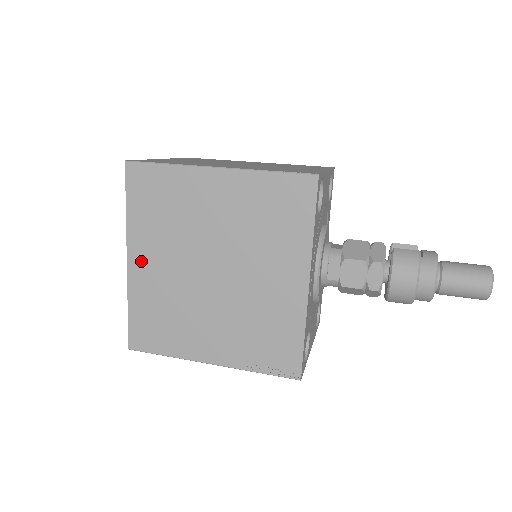
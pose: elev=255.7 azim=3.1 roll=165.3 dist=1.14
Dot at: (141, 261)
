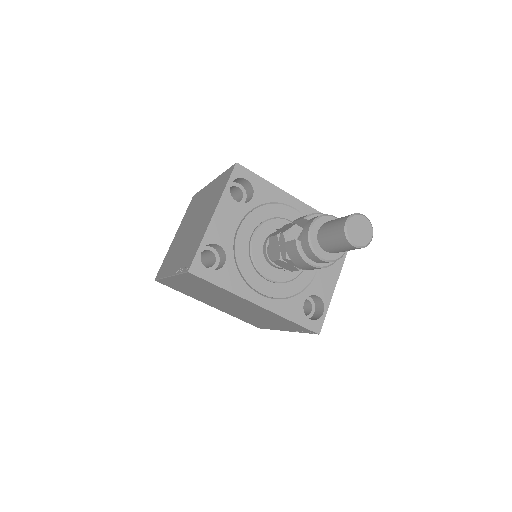
Dot at: (212, 305)
